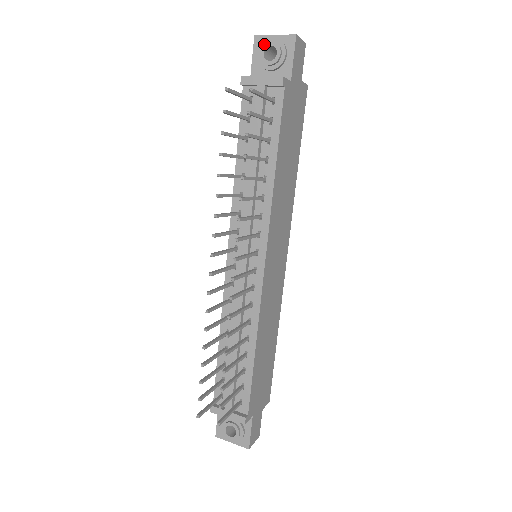
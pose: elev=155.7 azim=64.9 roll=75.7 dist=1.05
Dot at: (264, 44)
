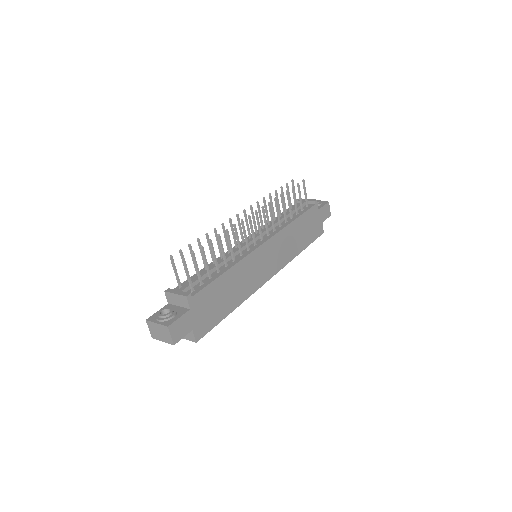
Dot at: occluded
